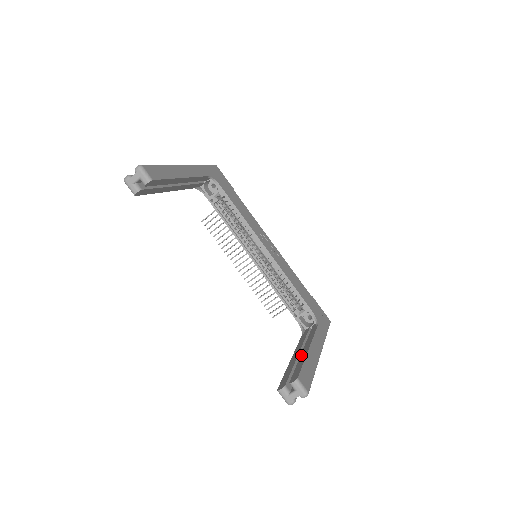
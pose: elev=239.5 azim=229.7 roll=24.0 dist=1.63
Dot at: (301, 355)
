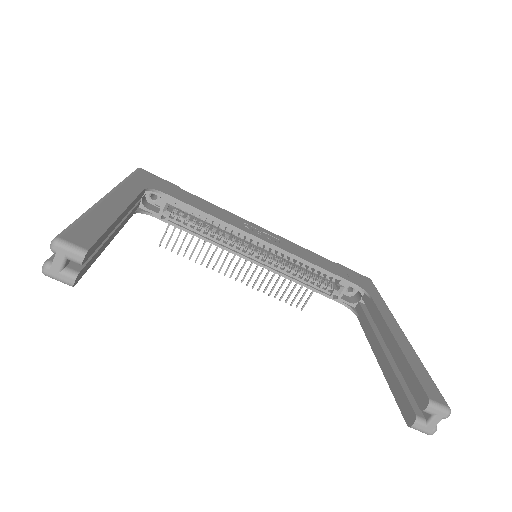
Dot at: (392, 354)
